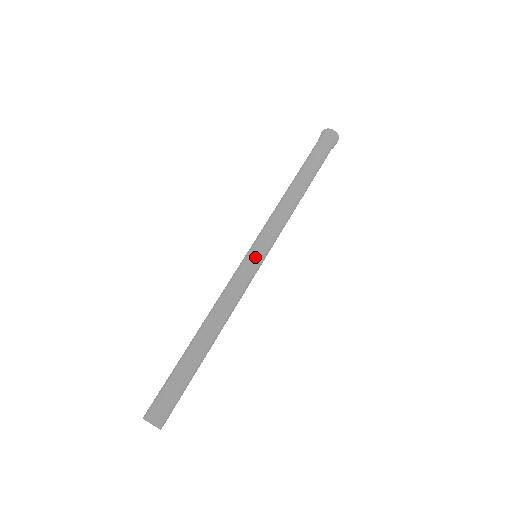
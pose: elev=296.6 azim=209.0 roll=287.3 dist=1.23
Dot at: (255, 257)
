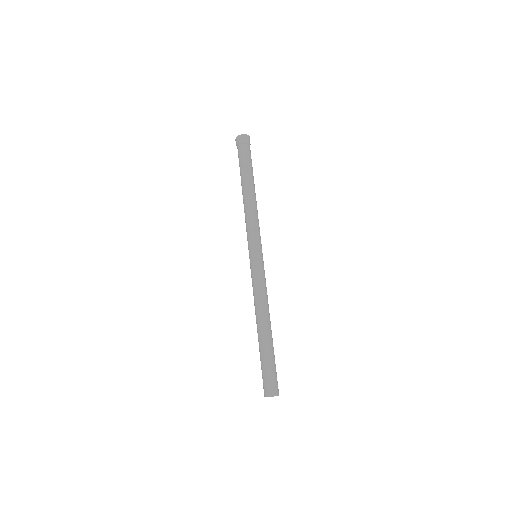
Dot at: (254, 259)
